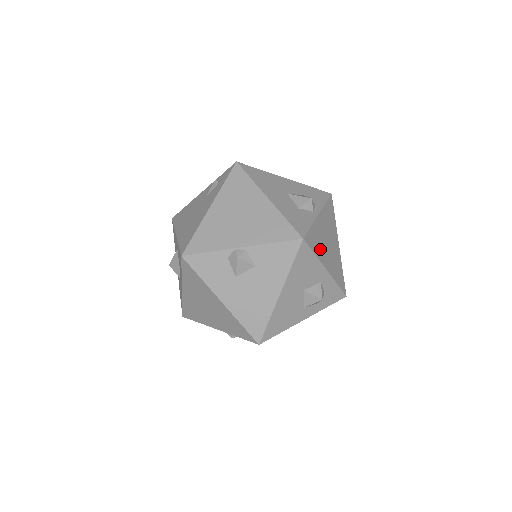
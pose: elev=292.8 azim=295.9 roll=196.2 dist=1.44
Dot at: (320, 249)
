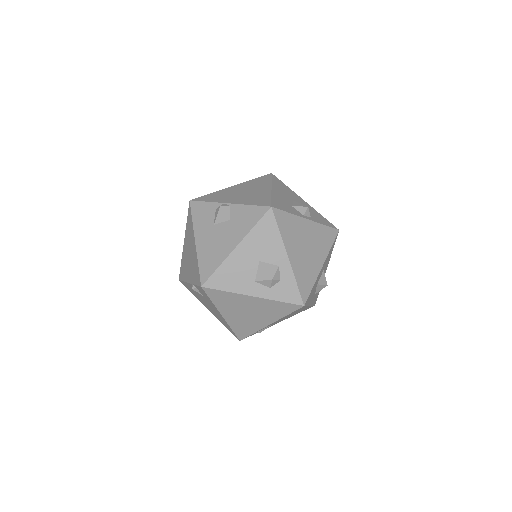
Dot at: (290, 237)
